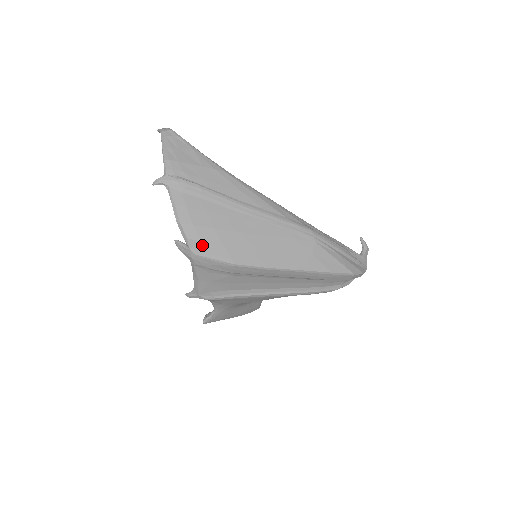
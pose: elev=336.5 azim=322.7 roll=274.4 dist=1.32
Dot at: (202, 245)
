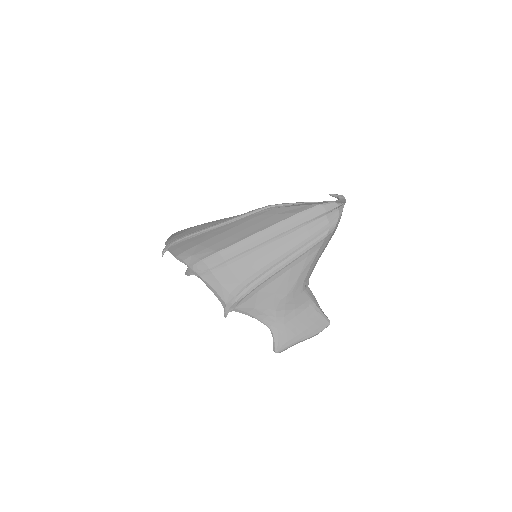
Dot at: (193, 257)
